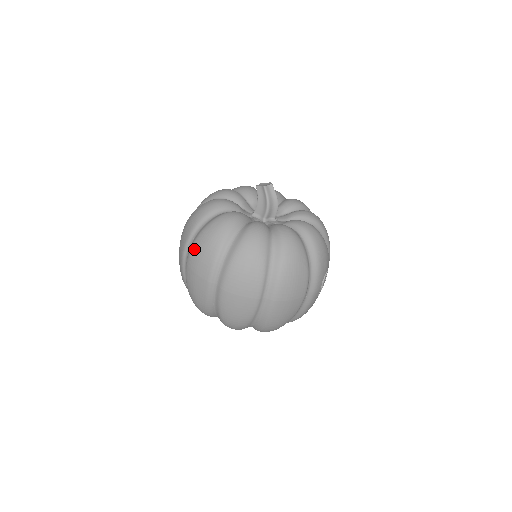
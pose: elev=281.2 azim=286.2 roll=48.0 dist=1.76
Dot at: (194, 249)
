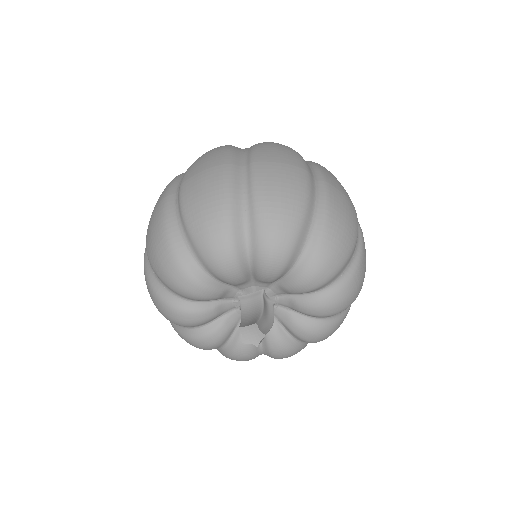
Dot at: occluded
